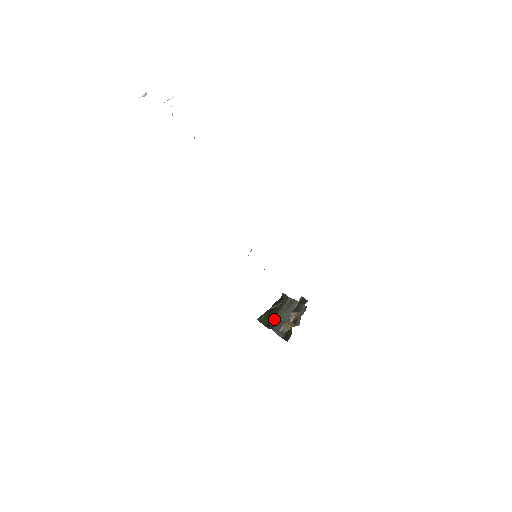
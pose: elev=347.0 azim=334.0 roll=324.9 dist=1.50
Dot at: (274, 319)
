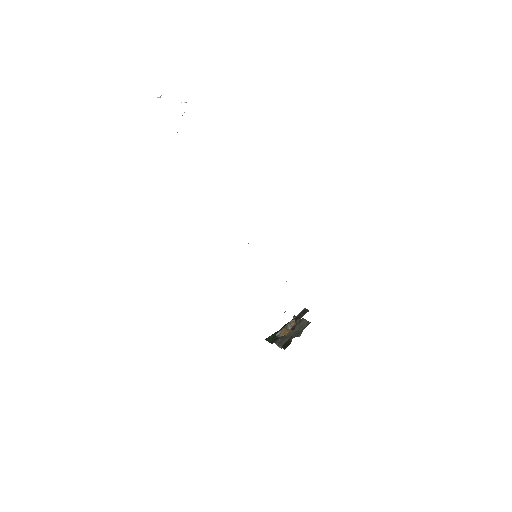
Dot at: occluded
